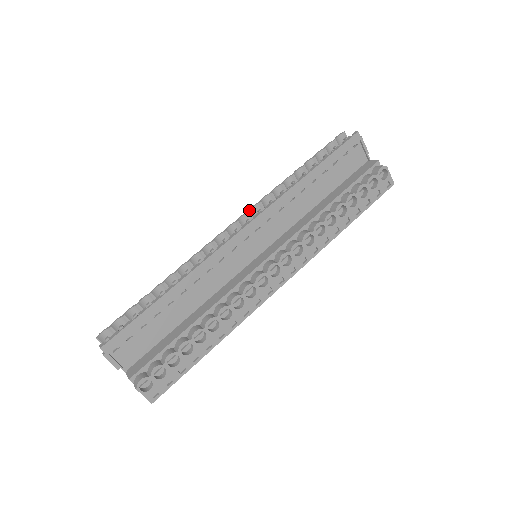
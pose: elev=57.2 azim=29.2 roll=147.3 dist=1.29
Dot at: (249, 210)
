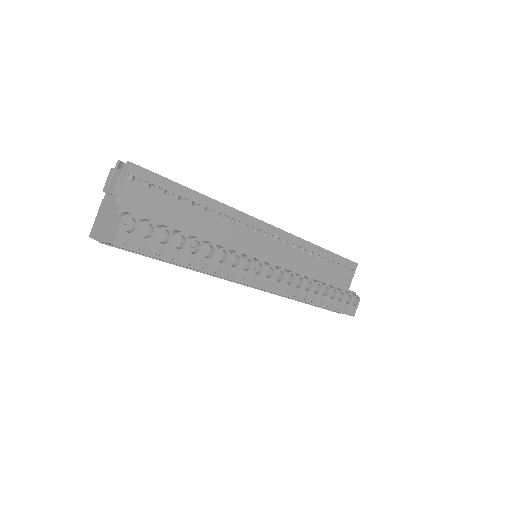
Dot at: occluded
